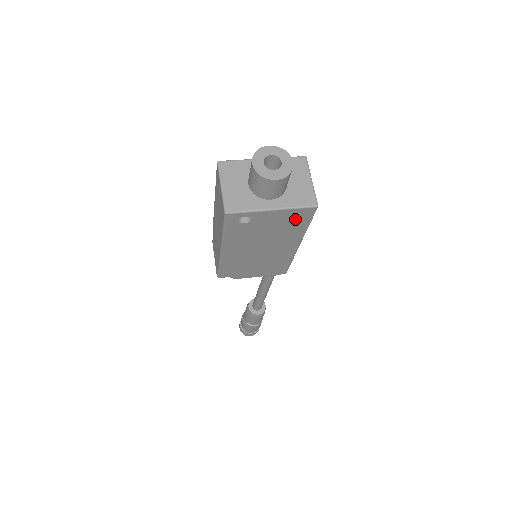
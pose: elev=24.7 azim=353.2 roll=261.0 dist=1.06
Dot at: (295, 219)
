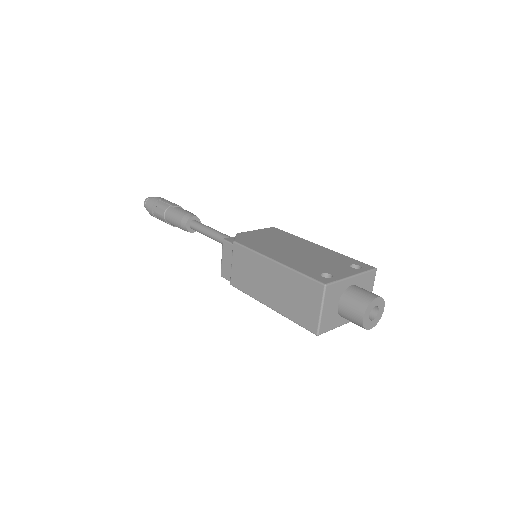
Dot at: occluded
